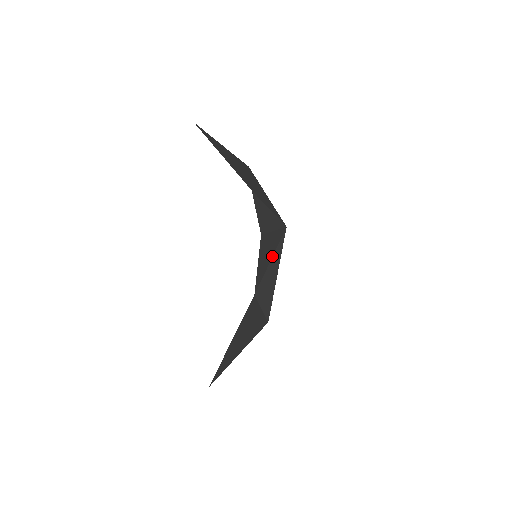
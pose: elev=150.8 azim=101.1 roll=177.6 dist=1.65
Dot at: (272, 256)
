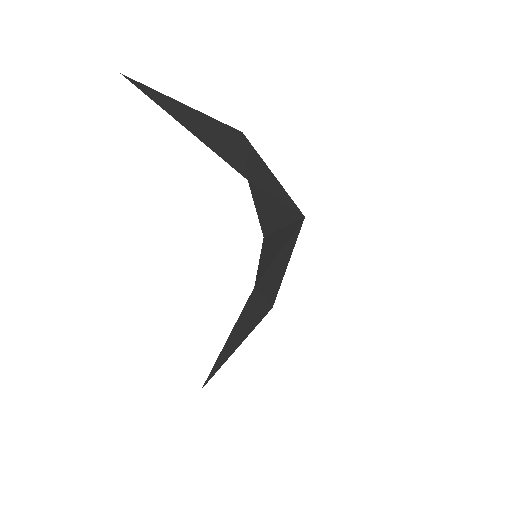
Dot at: (280, 250)
